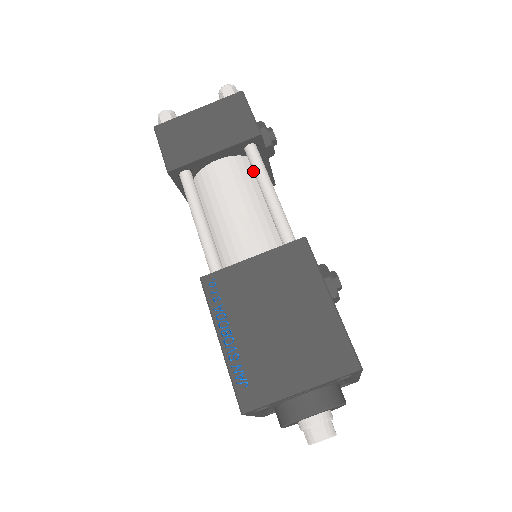
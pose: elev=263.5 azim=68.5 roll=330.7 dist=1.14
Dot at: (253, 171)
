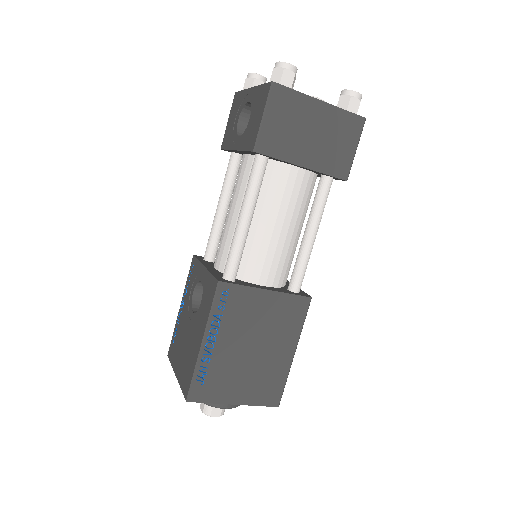
Dot at: (315, 202)
